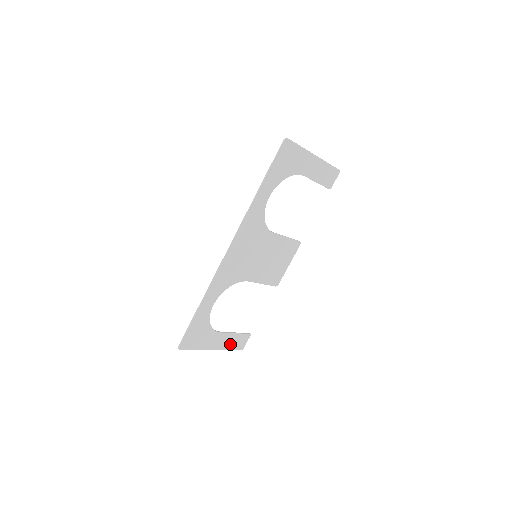
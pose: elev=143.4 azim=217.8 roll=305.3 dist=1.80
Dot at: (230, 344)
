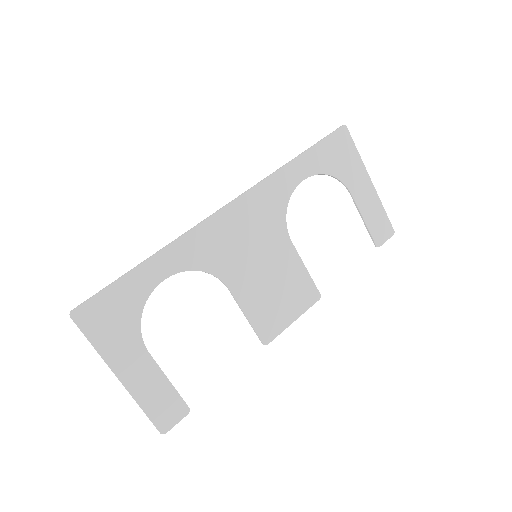
Dot at: (150, 397)
